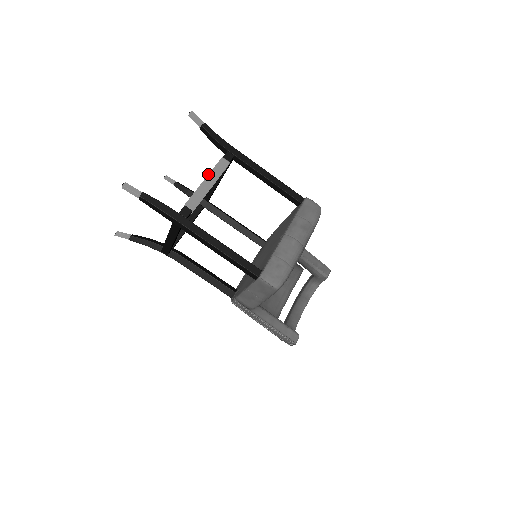
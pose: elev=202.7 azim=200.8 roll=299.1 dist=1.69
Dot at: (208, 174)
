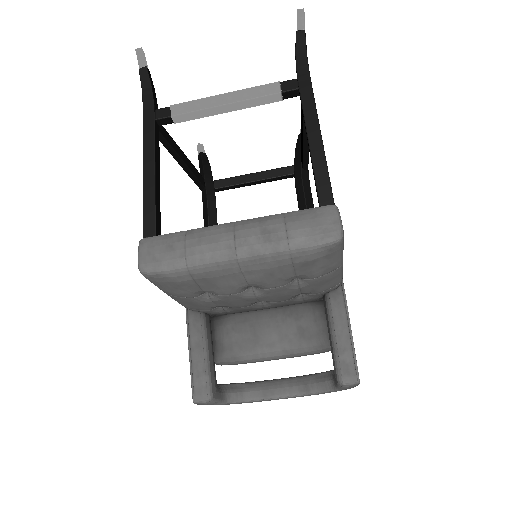
Dot at: (237, 90)
